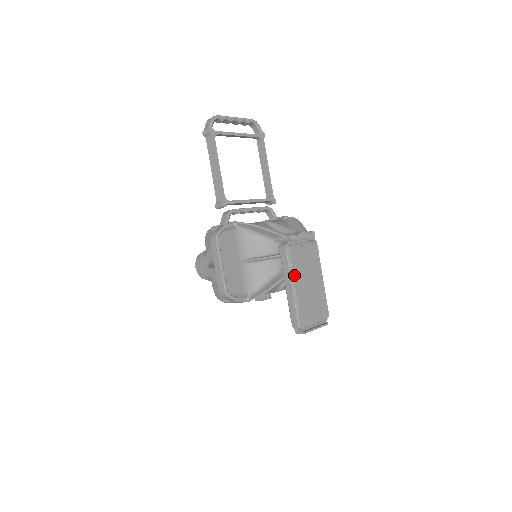
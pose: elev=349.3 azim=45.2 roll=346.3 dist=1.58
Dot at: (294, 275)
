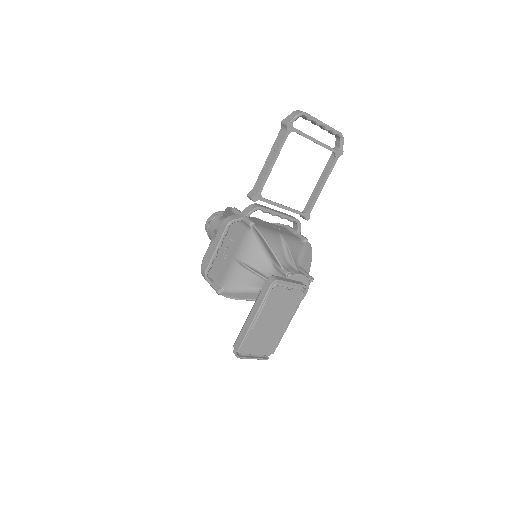
Dot at: (263, 309)
